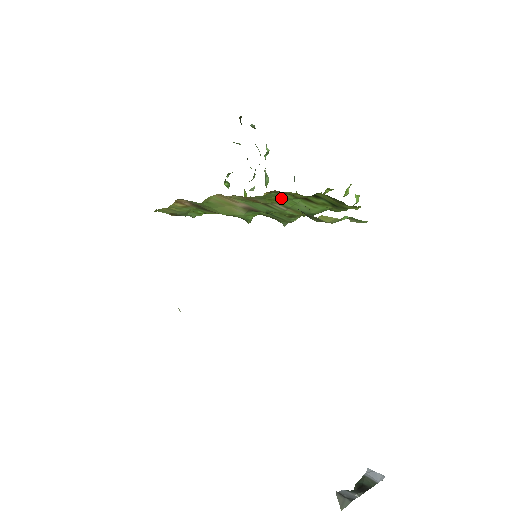
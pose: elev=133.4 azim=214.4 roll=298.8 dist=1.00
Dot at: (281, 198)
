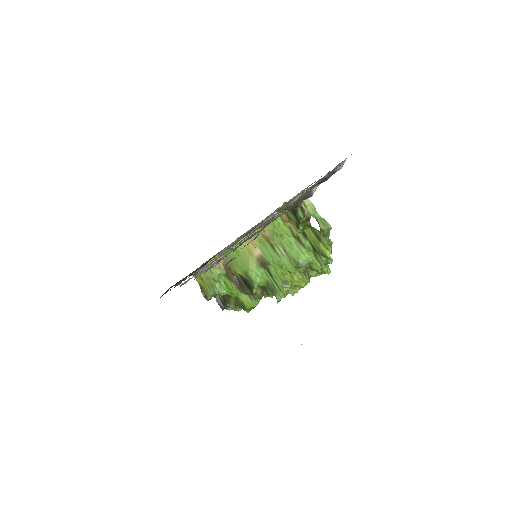
Dot at: (284, 234)
